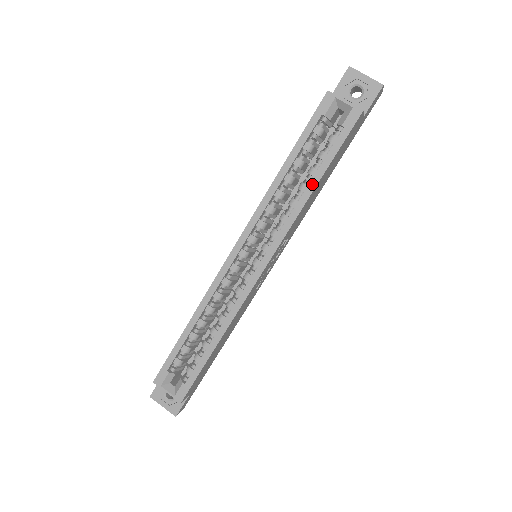
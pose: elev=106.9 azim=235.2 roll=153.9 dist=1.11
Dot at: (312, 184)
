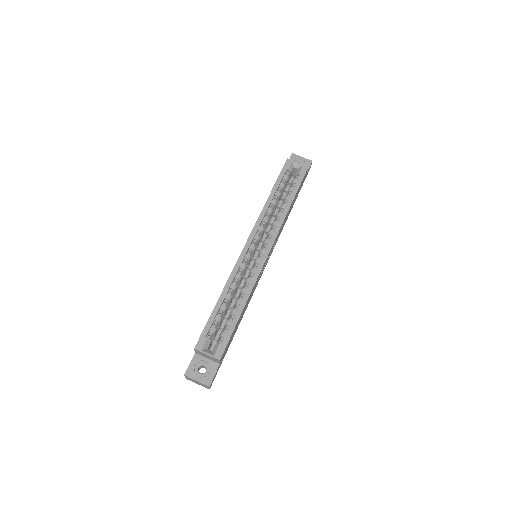
Dot at: (289, 203)
